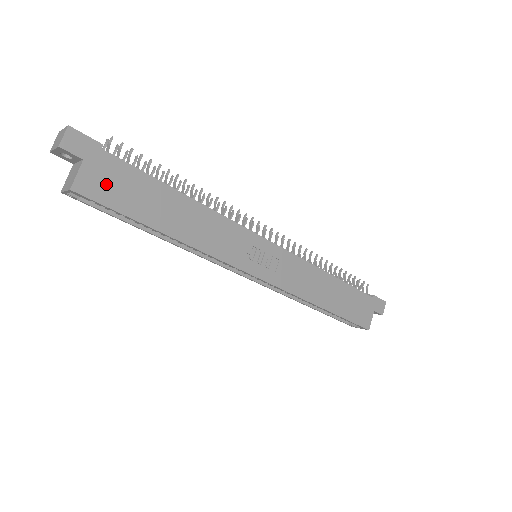
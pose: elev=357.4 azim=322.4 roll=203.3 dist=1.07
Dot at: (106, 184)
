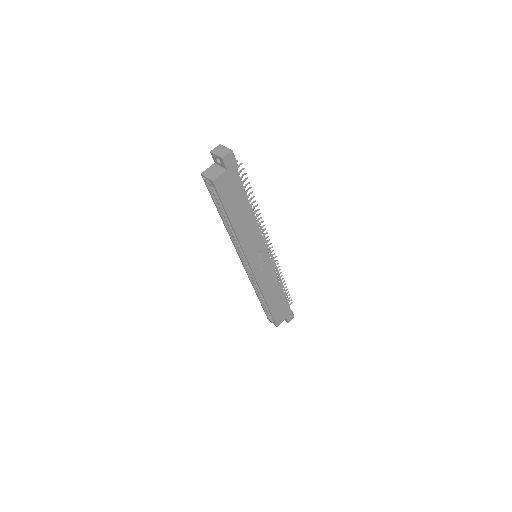
Dot at: (227, 186)
